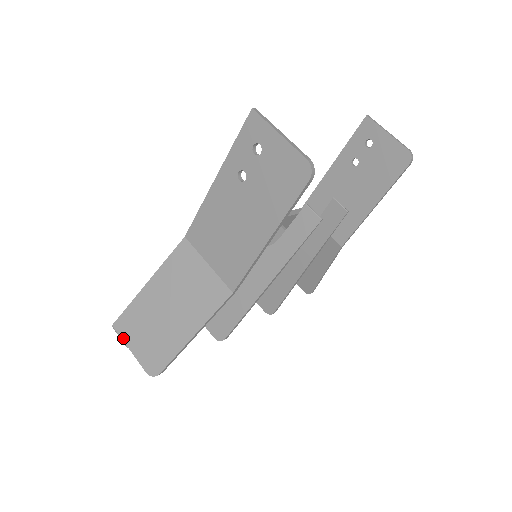
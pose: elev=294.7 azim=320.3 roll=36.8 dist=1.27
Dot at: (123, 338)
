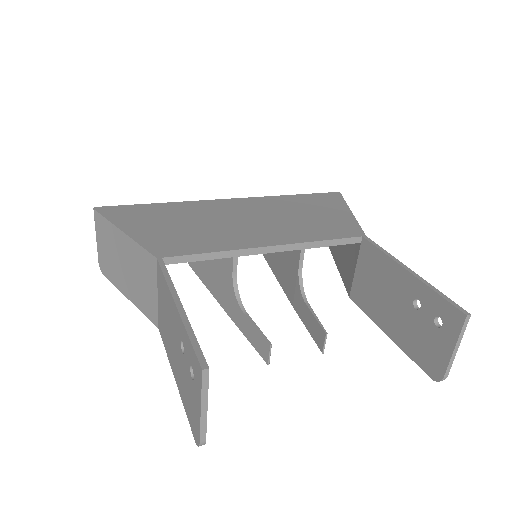
Dot at: (96, 226)
